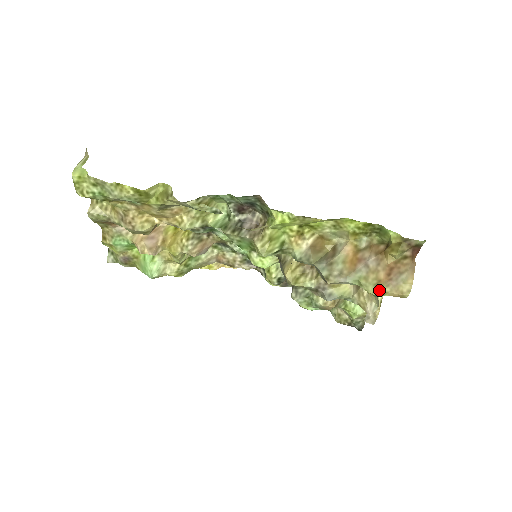
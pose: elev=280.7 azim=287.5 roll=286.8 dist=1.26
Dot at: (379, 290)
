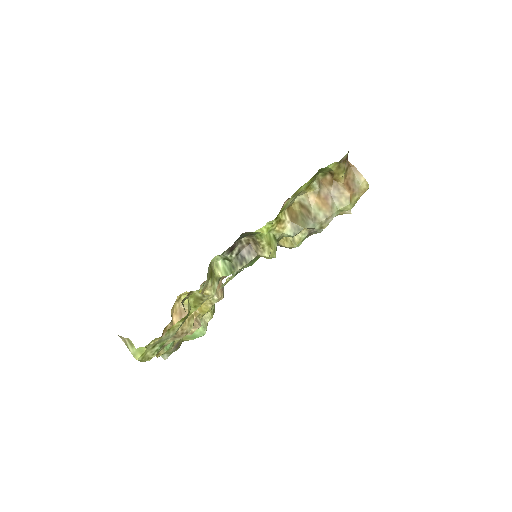
Dot at: (353, 202)
